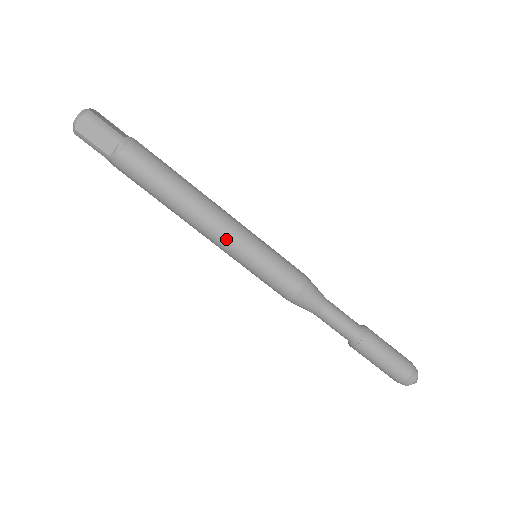
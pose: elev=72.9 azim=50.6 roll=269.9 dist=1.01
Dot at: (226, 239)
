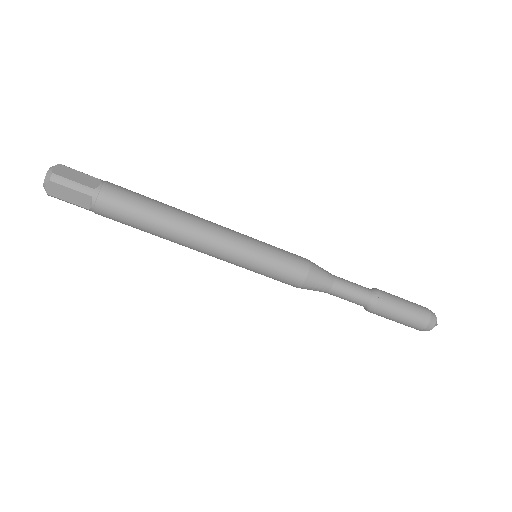
Dot at: (221, 255)
